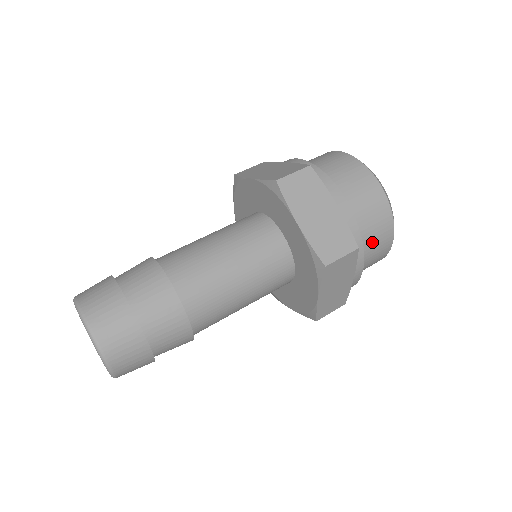
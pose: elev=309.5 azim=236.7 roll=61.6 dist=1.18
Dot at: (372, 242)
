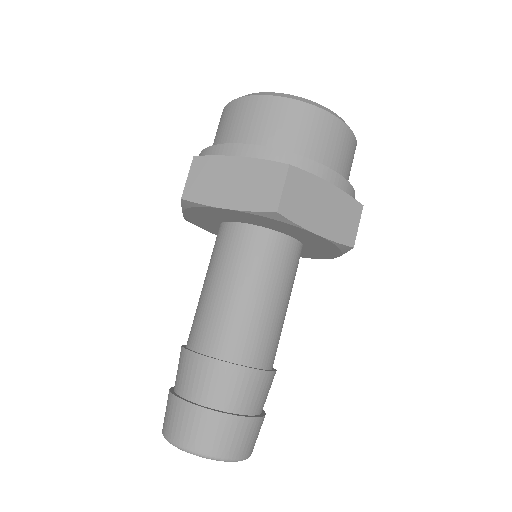
Dot at: (349, 174)
